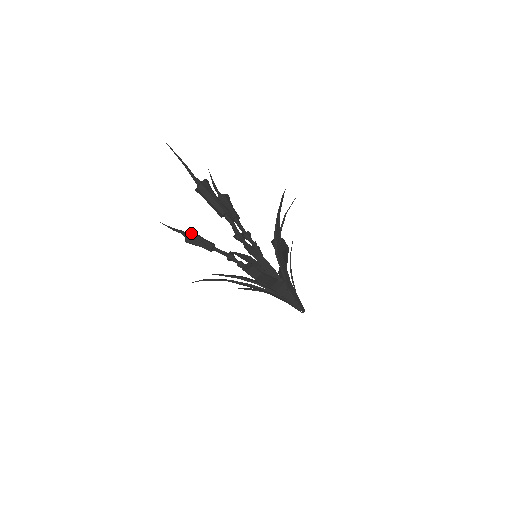
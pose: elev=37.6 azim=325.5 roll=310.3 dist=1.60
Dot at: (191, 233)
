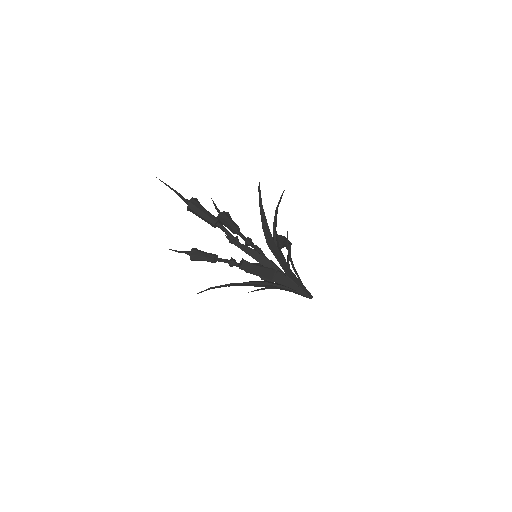
Dot at: (193, 250)
